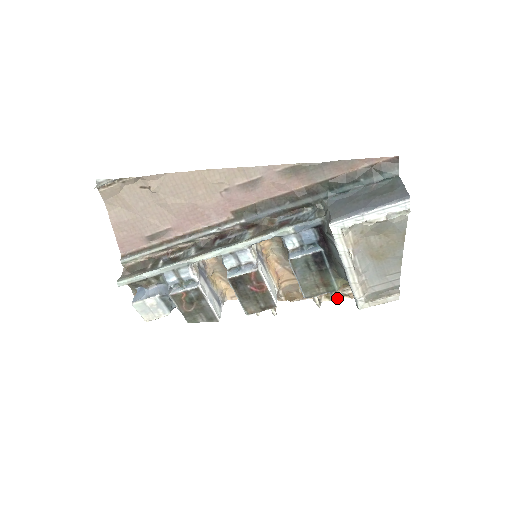
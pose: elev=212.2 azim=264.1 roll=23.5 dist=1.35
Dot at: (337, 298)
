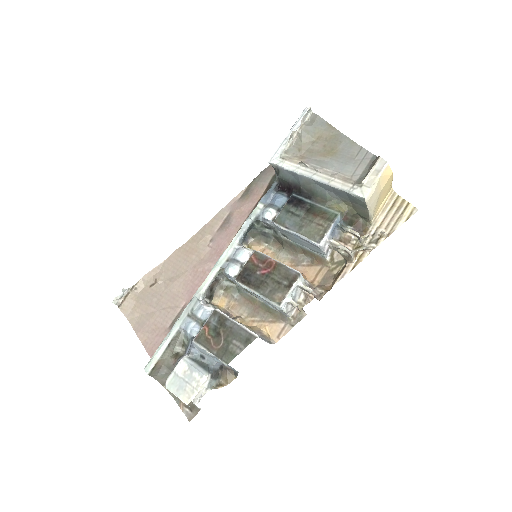
Dot at: (373, 248)
